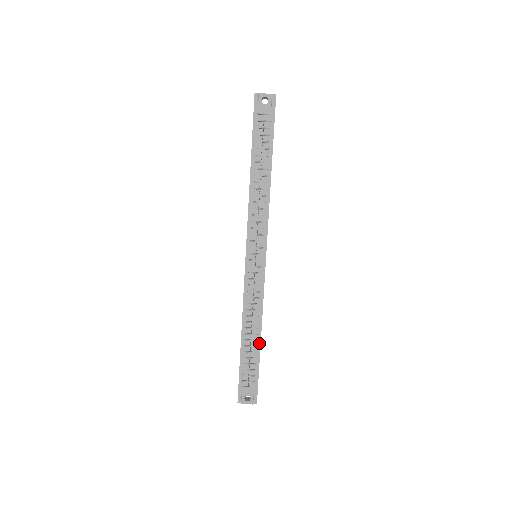
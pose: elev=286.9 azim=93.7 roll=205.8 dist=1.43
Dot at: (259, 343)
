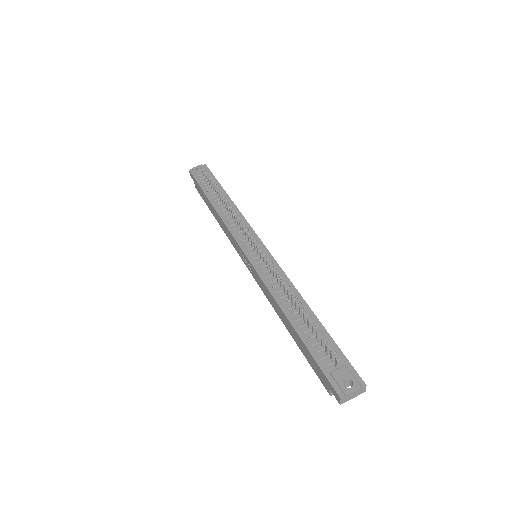
Dot at: (314, 316)
